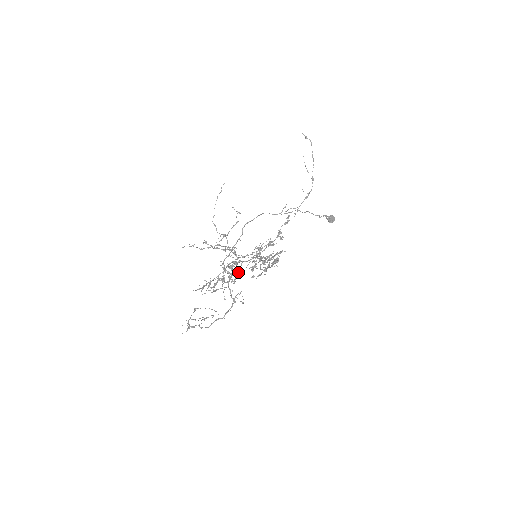
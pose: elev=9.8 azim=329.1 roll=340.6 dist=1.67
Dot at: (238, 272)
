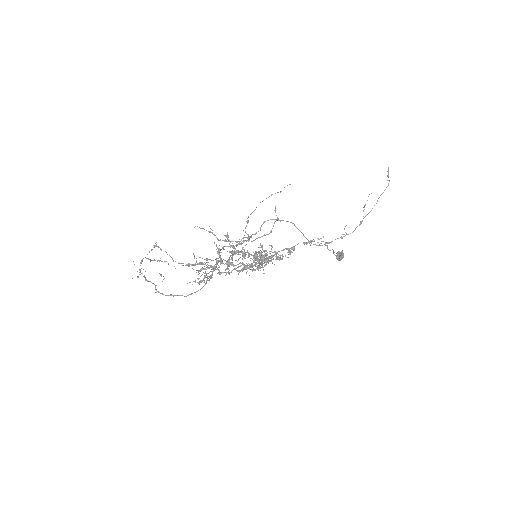
Dot at: occluded
